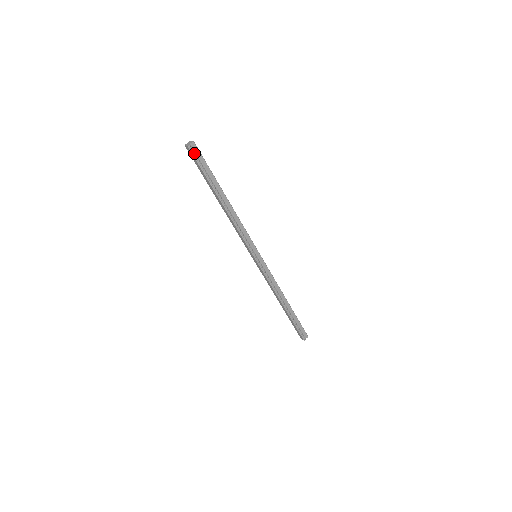
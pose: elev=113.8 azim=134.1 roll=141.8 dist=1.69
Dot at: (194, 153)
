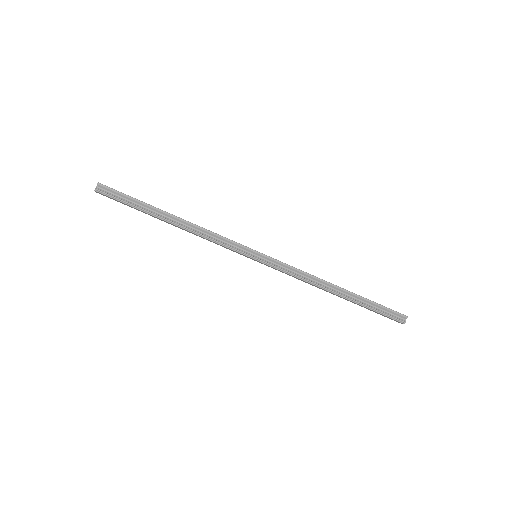
Dot at: (105, 193)
